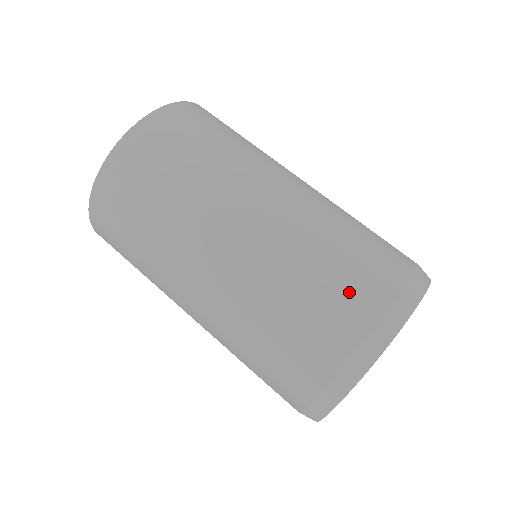
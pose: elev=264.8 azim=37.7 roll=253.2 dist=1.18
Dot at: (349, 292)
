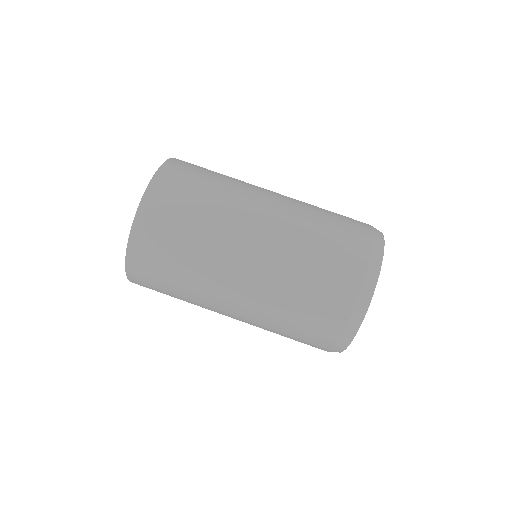
Dot at: (344, 248)
